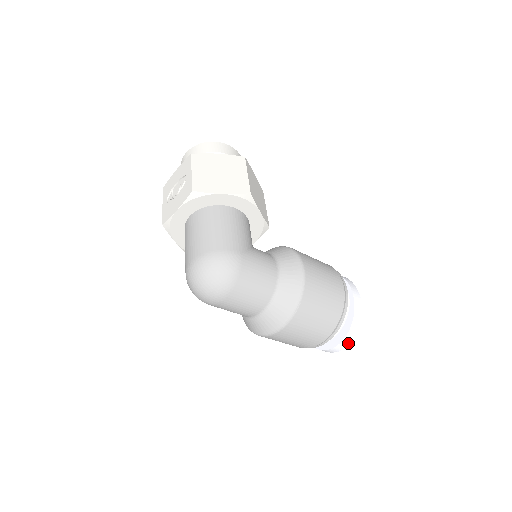
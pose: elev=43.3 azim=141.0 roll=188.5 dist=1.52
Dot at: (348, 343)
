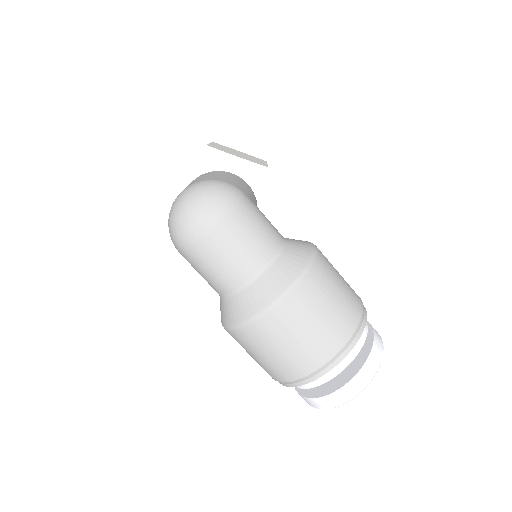
Dot at: (362, 386)
